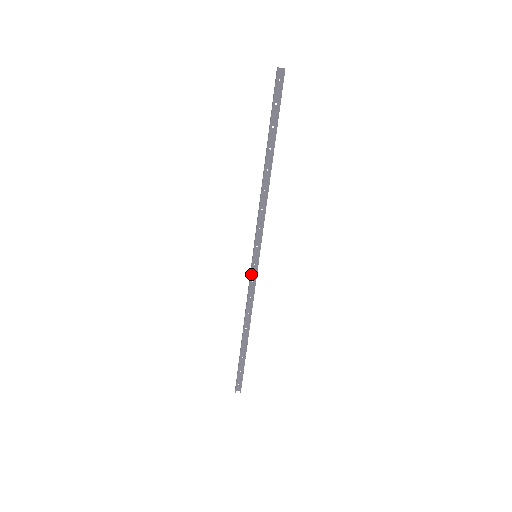
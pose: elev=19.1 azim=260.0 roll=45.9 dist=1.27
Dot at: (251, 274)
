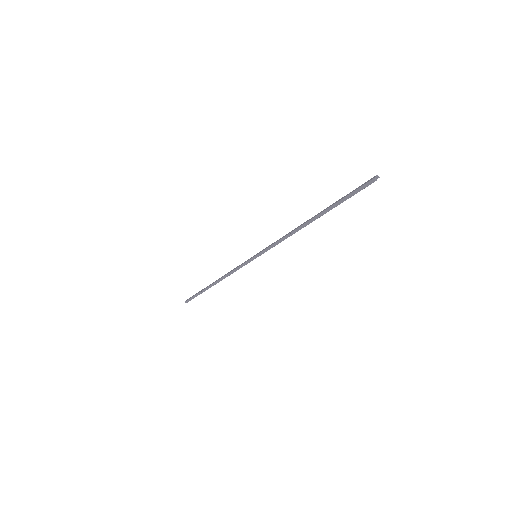
Dot at: (244, 263)
